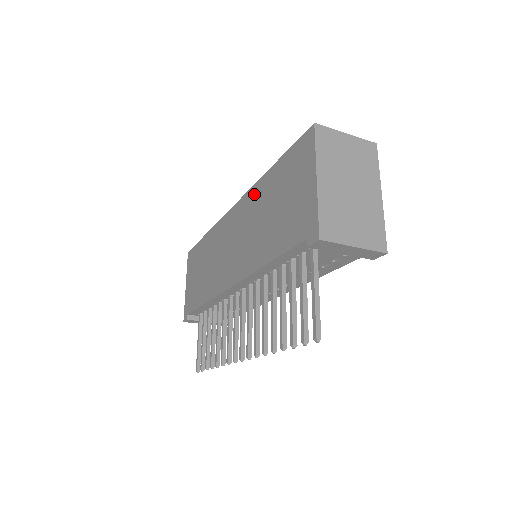
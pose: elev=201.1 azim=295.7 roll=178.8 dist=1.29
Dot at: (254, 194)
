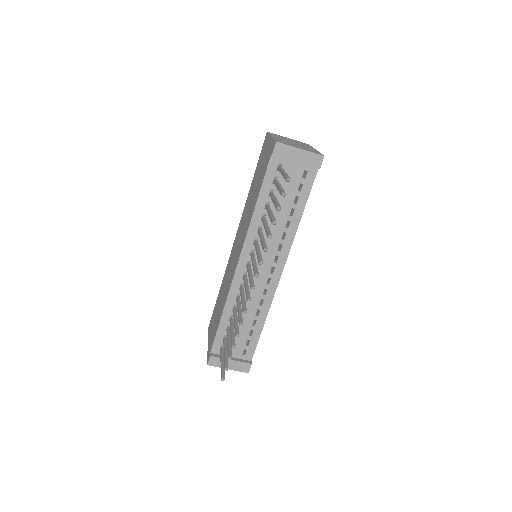
Dot at: (245, 207)
